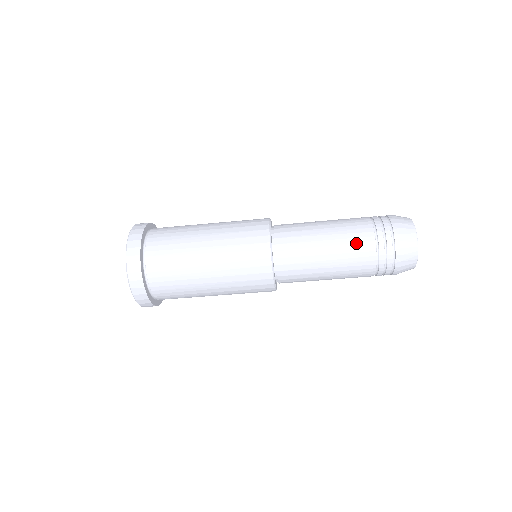
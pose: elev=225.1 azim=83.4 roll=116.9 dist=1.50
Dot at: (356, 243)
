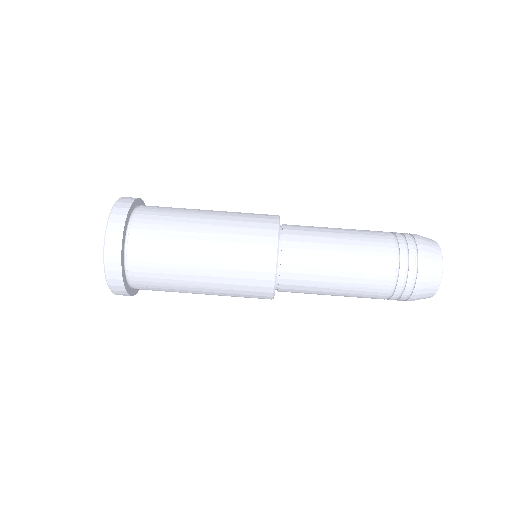
Dot at: (369, 230)
